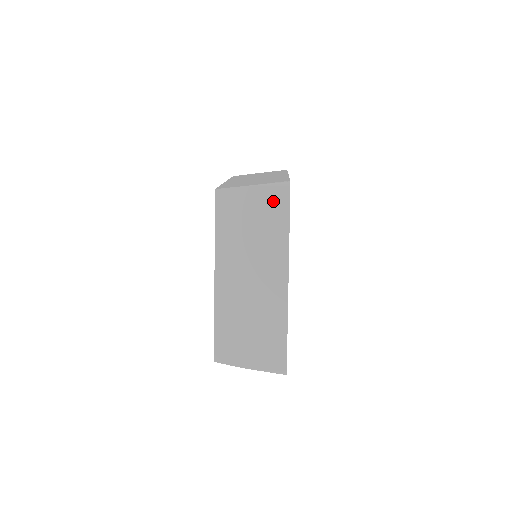
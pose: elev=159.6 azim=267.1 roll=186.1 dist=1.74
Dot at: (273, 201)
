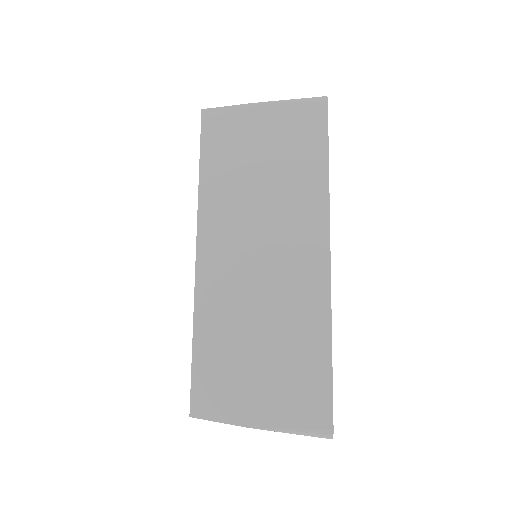
Dot at: (299, 125)
